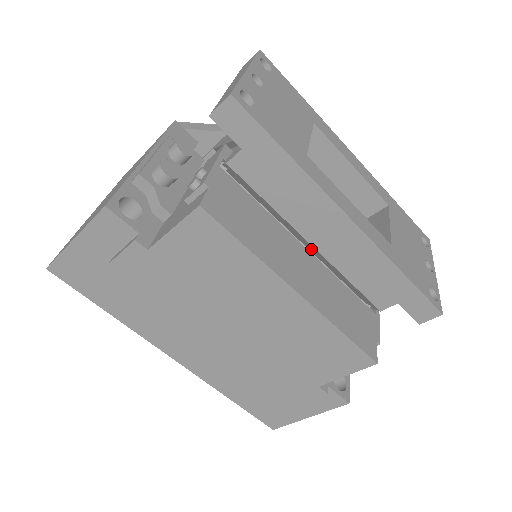
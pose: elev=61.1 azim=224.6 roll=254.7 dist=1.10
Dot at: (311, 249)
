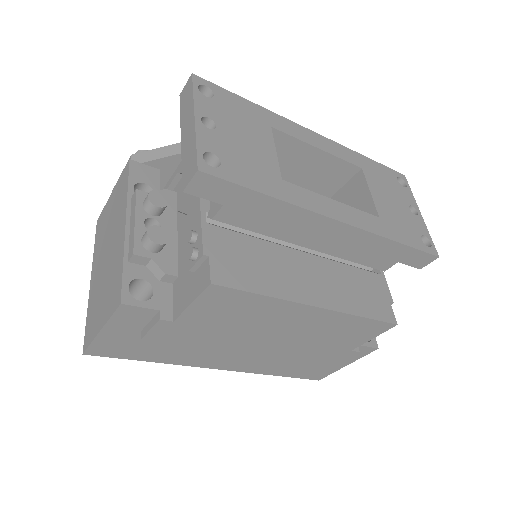
Dot at: (309, 249)
